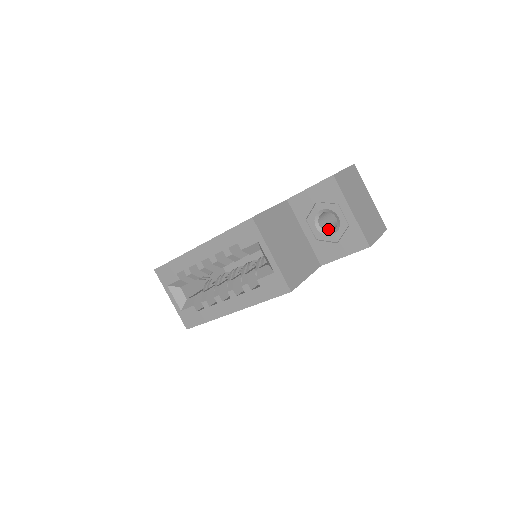
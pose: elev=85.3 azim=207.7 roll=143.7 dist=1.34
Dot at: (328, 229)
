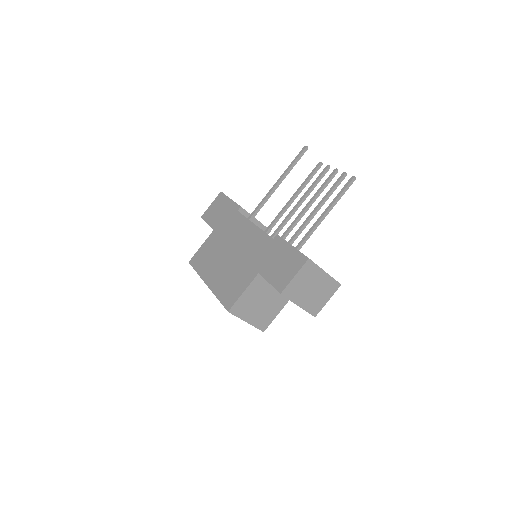
Dot at: occluded
